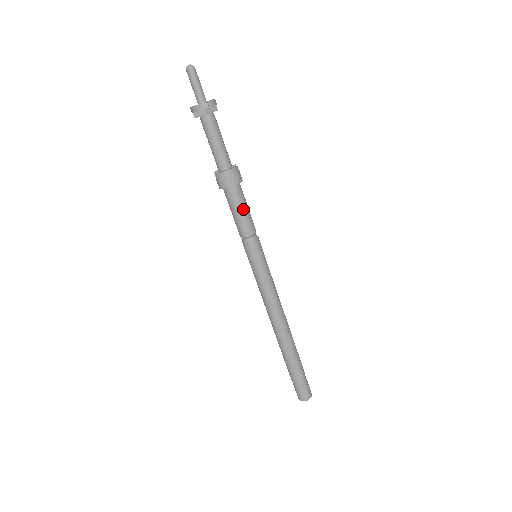
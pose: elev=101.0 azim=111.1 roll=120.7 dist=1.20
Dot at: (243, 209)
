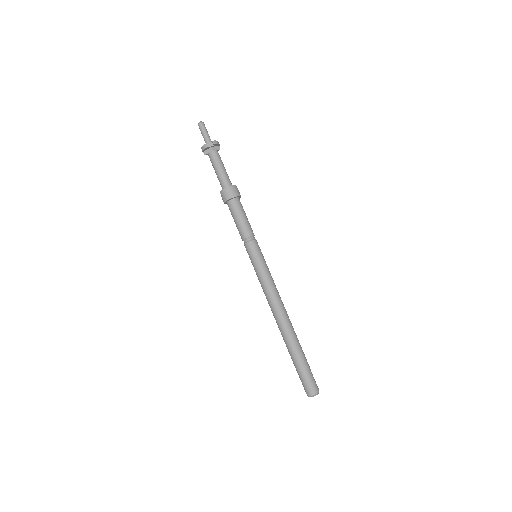
Dot at: (242, 216)
